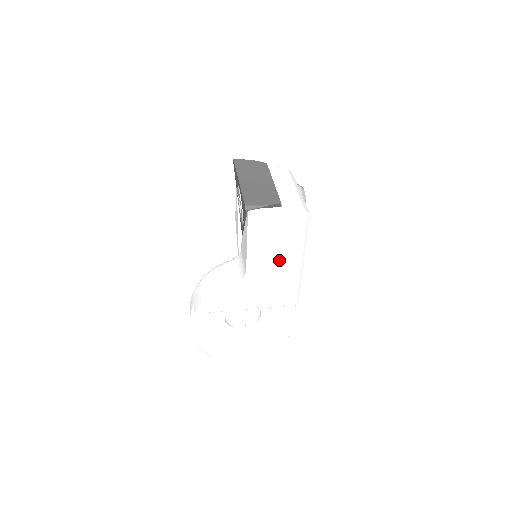
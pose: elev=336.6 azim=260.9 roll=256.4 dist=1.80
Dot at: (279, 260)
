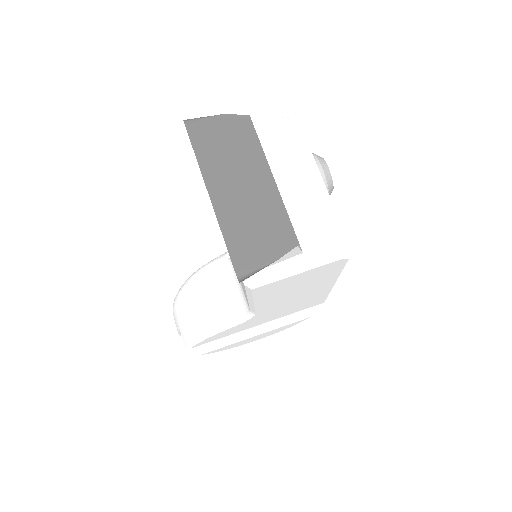
Dot at: (300, 294)
